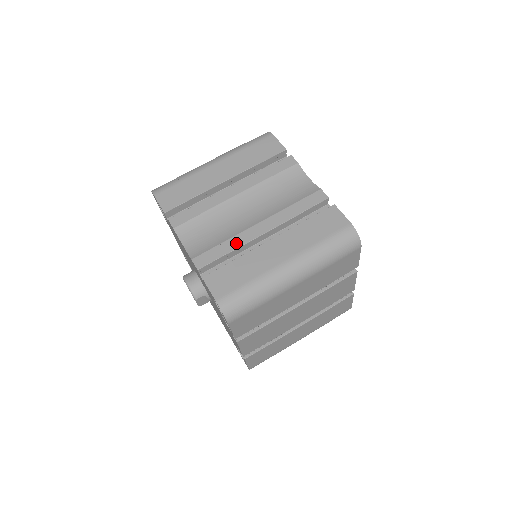
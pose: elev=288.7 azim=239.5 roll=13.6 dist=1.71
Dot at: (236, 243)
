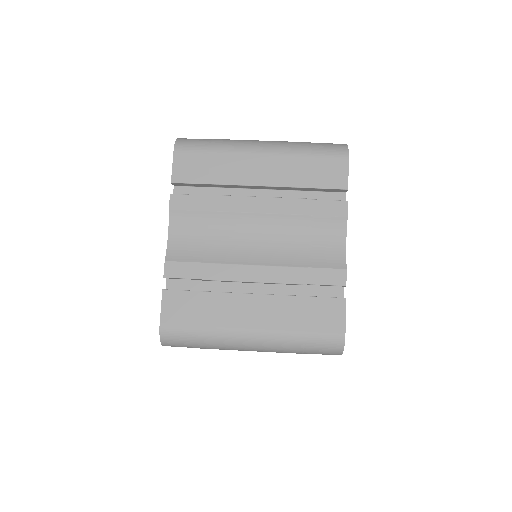
Dot at: (218, 273)
